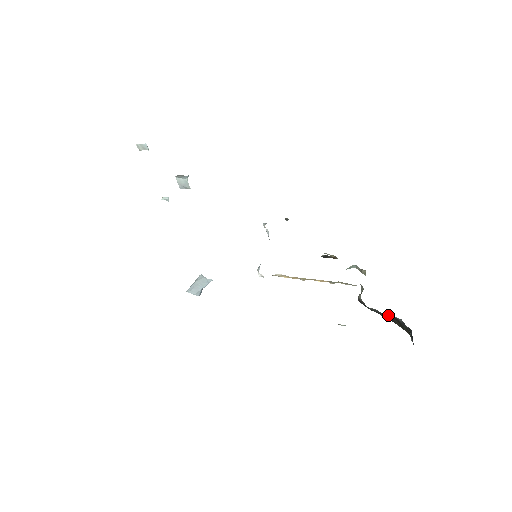
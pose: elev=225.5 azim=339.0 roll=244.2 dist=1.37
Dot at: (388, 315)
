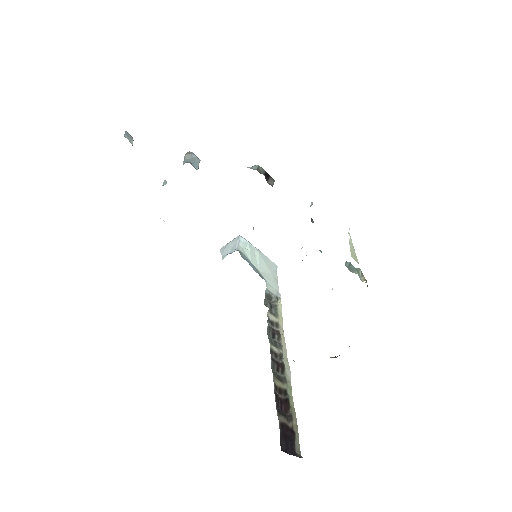
Dot at: occluded
